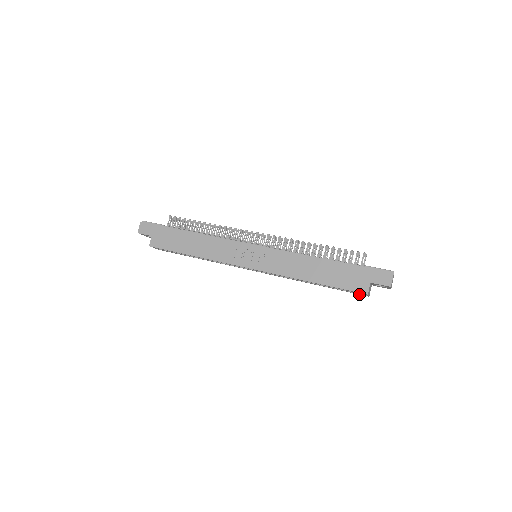
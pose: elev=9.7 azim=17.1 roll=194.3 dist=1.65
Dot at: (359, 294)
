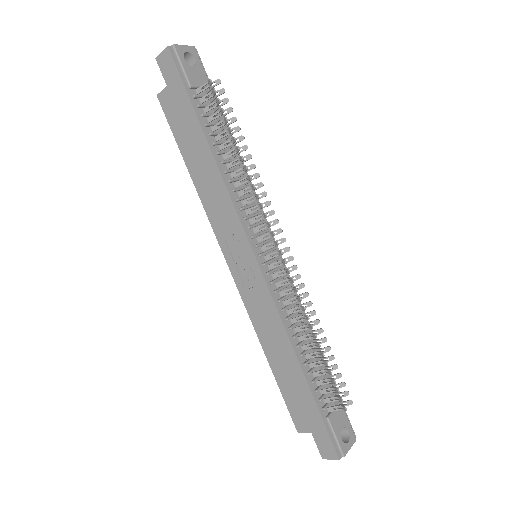
Dot at: occluded
